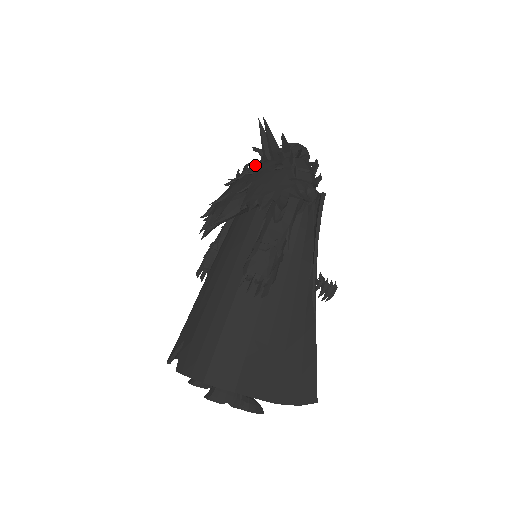
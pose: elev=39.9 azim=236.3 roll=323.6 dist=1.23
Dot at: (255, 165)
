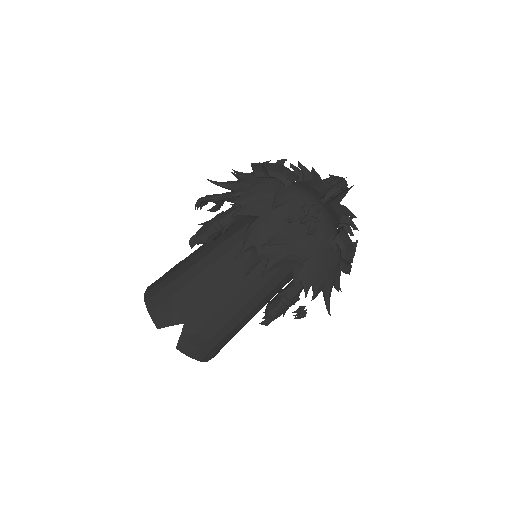
Dot at: (315, 220)
